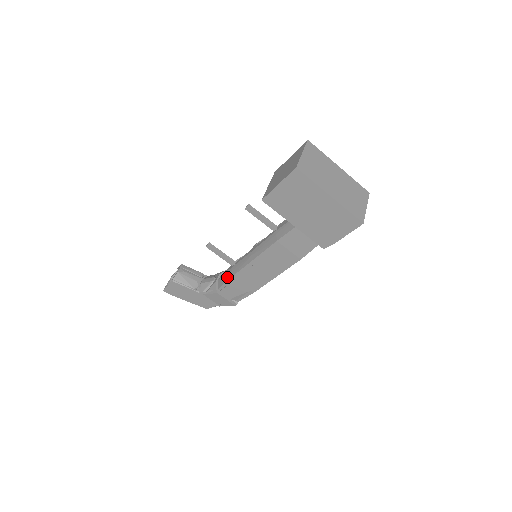
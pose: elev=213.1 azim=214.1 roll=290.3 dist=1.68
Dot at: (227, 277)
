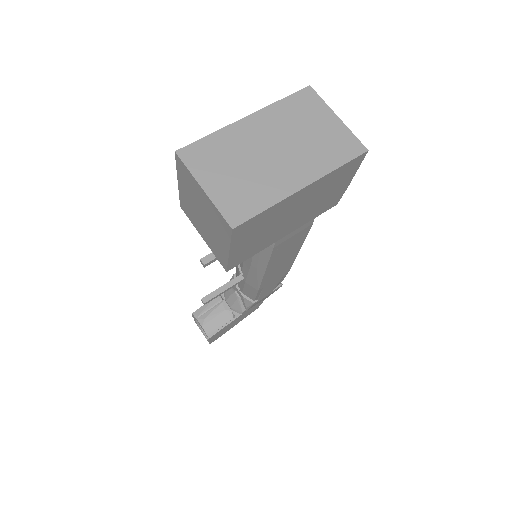
Dot at: (252, 292)
